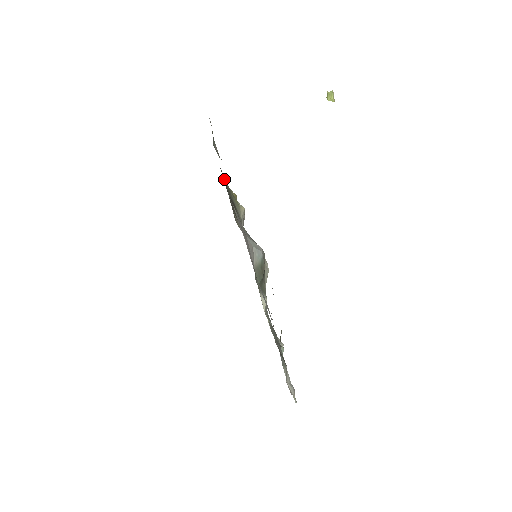
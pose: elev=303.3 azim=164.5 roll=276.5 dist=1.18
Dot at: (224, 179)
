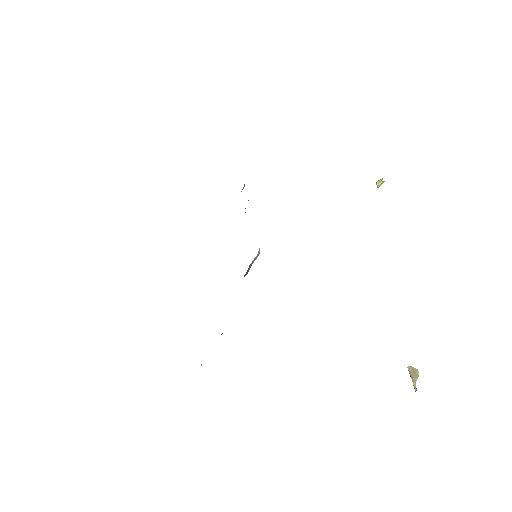
Dot at: occluded
